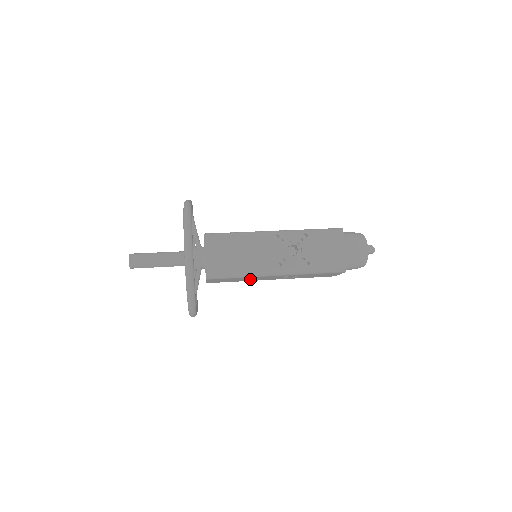
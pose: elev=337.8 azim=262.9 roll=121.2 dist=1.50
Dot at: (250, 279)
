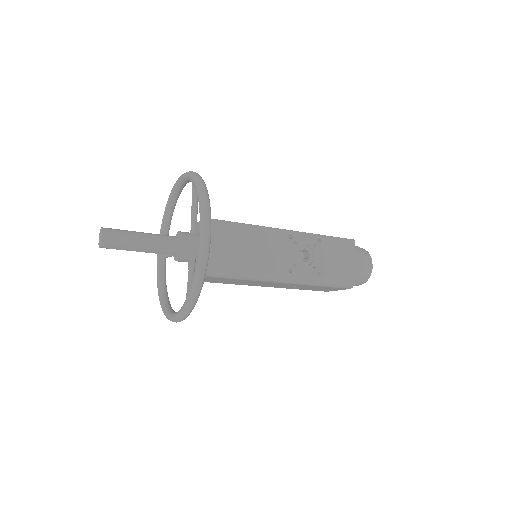
Dot at: (245, 283)
